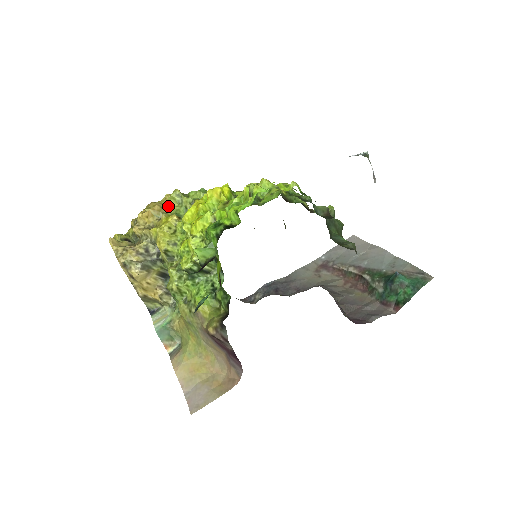
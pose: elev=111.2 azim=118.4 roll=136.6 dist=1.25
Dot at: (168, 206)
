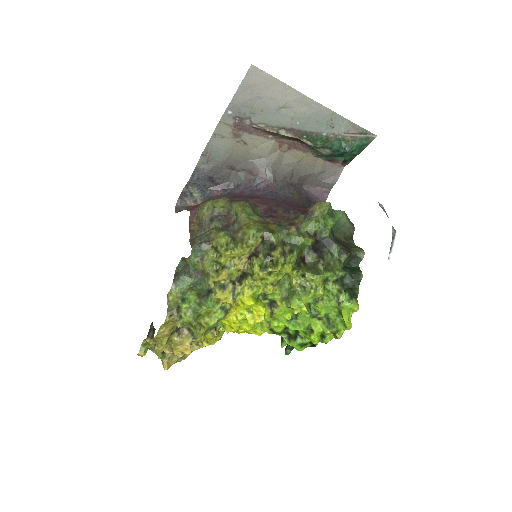
Dot at: occluded
